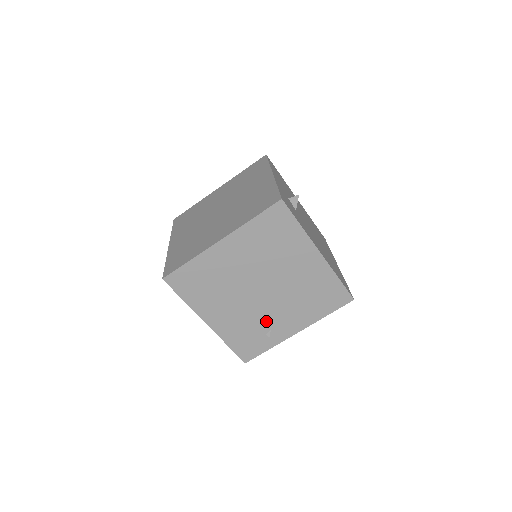
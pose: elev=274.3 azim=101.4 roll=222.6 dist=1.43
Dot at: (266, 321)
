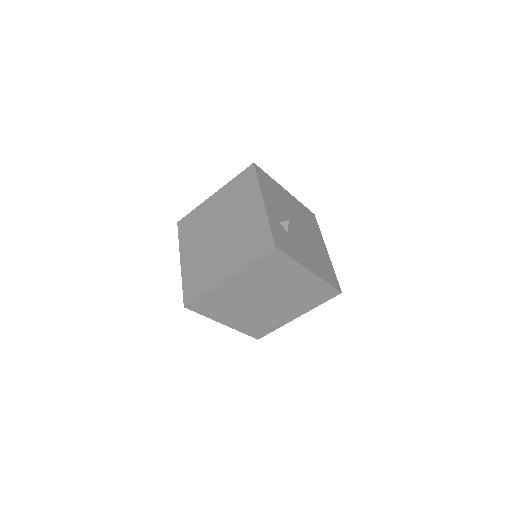
Dot at: (271, 315)
